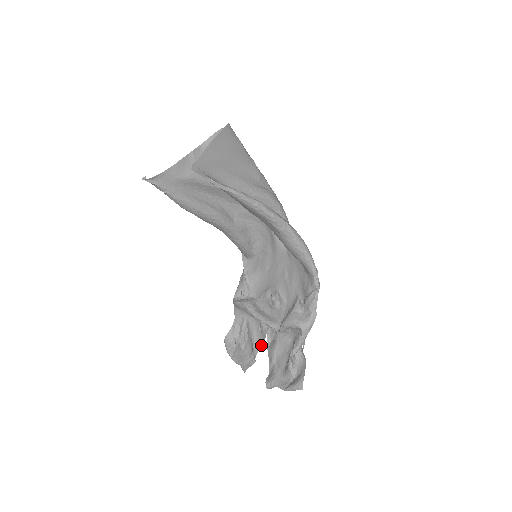
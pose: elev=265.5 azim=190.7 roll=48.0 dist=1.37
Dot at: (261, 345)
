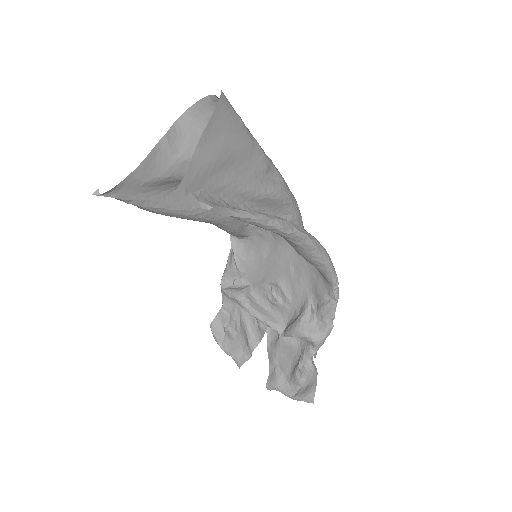
Dot at: (258, 341)
